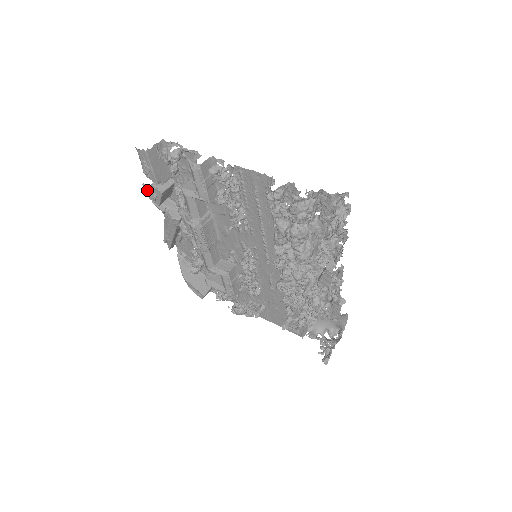
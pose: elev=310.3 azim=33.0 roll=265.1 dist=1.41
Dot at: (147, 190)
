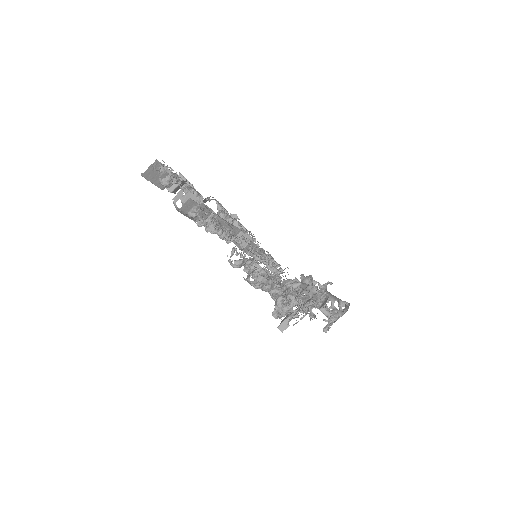
Dot at: occluded
